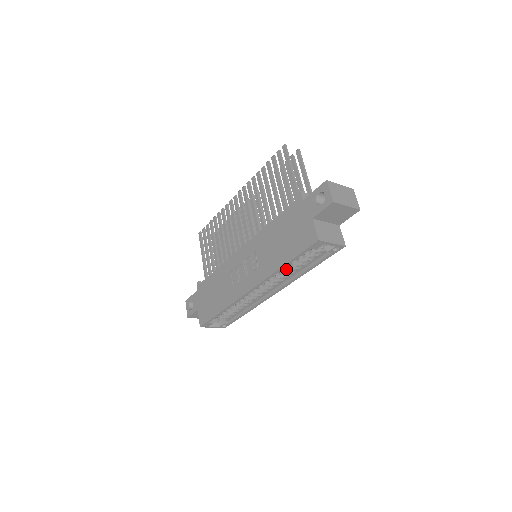
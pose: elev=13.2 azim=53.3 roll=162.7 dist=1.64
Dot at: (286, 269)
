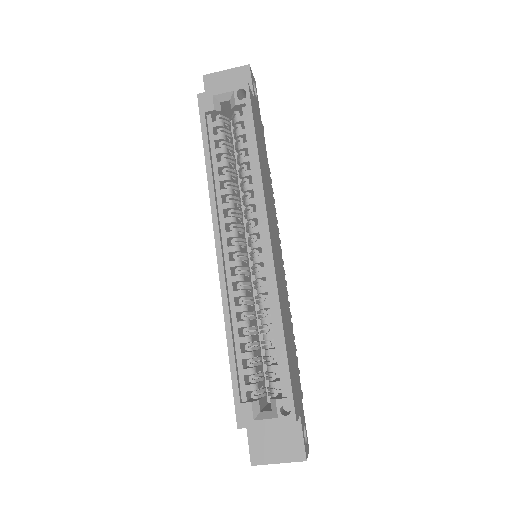
Dot at: (243, 190)
